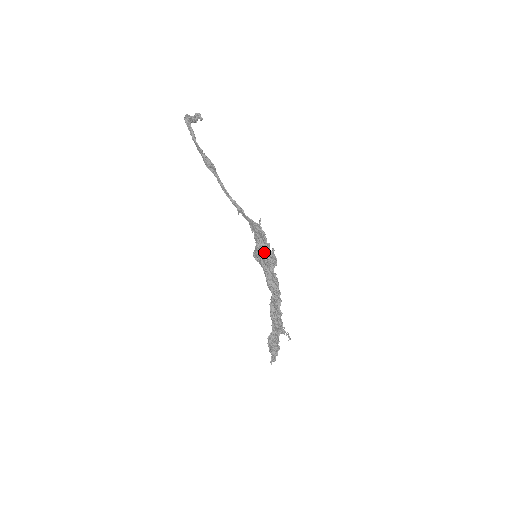
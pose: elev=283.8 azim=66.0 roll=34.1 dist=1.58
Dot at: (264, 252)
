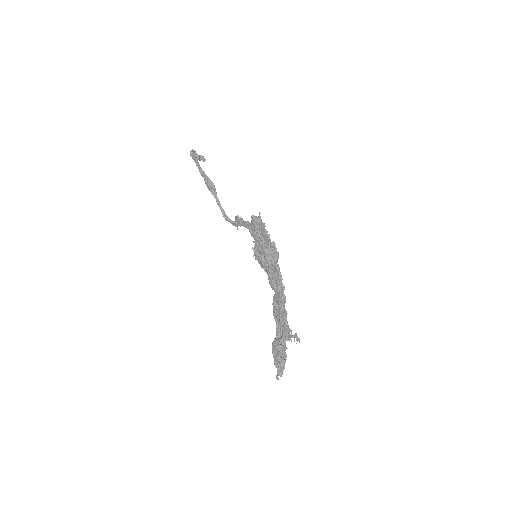
Dot at: (264, 245)
